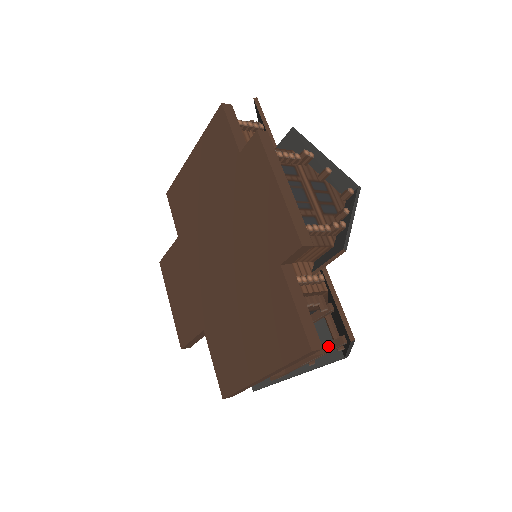
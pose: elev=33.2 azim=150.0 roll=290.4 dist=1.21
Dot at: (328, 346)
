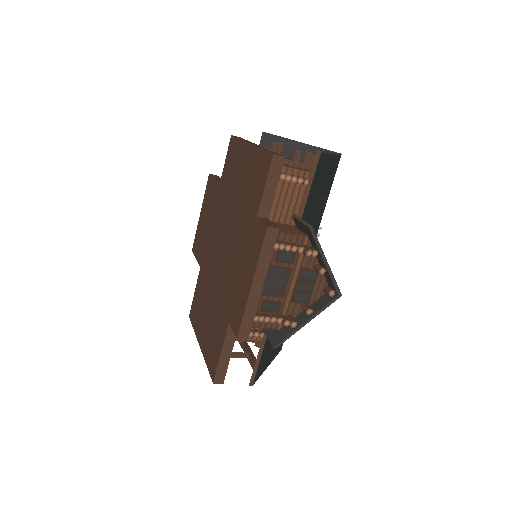
Dot at: (250, 360)
